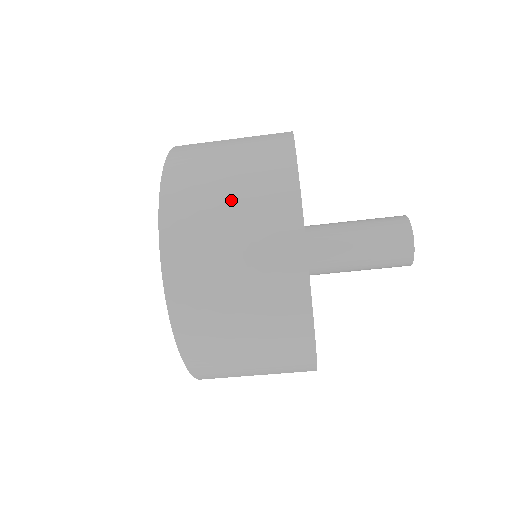
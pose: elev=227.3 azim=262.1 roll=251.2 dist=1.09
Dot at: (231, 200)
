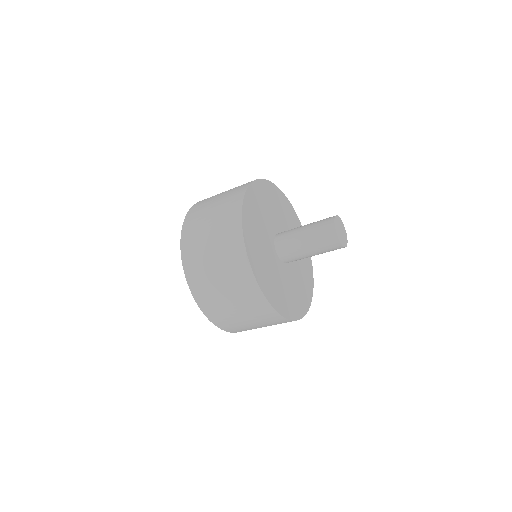
Dot at: (226, 292)
